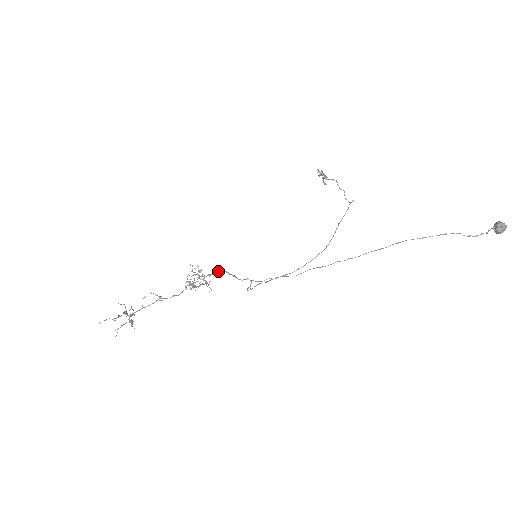
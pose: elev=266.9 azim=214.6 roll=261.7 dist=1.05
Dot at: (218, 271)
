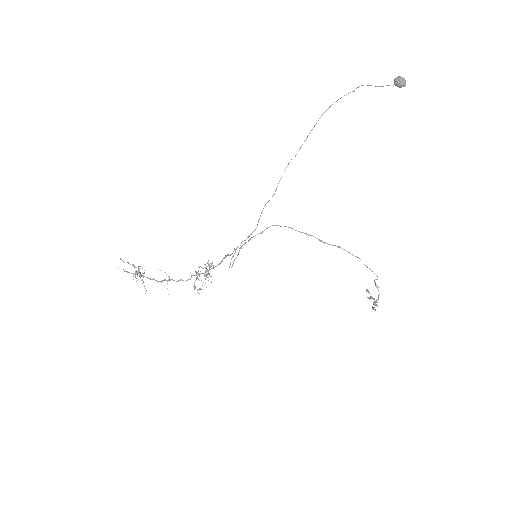
Dot at: (221, 262)
